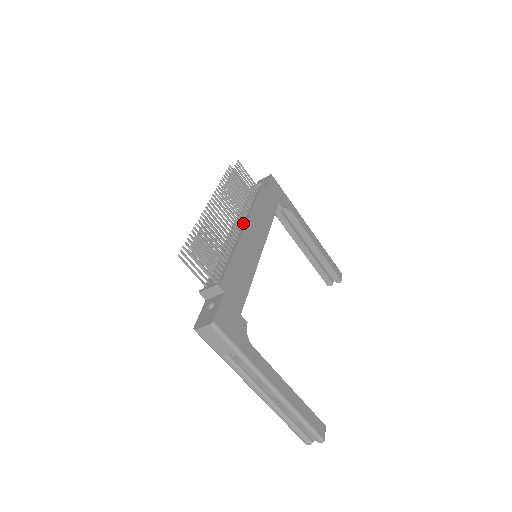
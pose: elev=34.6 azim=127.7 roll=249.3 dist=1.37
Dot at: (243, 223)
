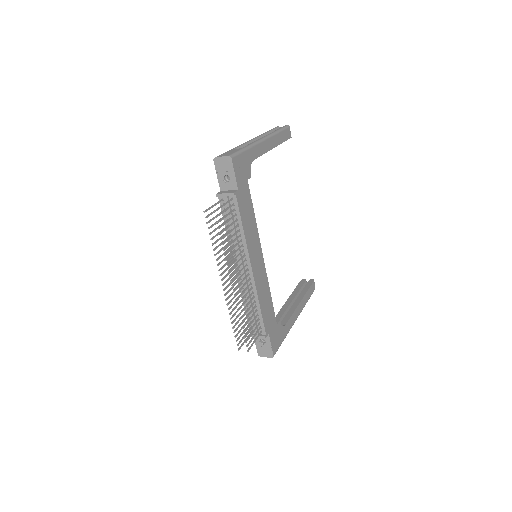
Dot at: (246, 262)
